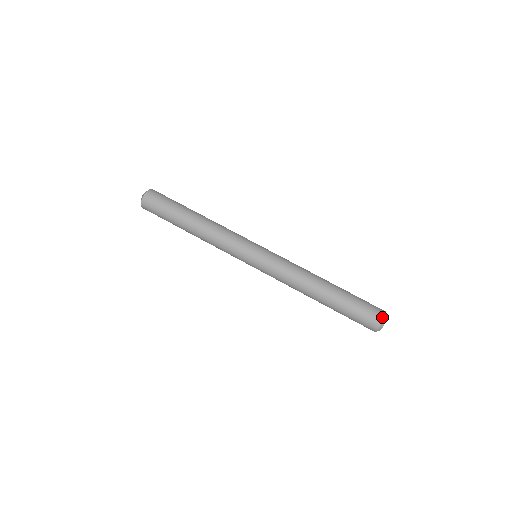
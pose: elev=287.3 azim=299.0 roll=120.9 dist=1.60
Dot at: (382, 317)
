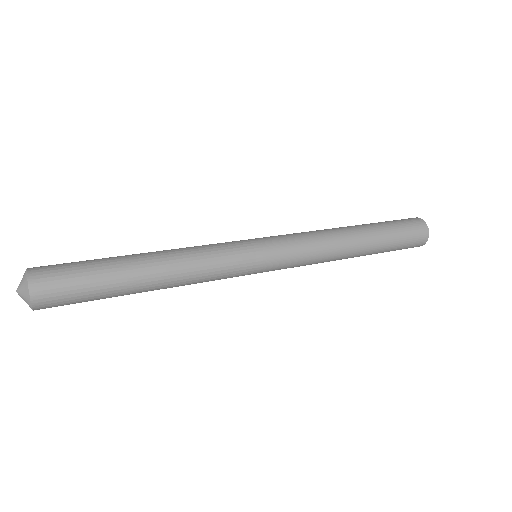
Dot at: (418, 218)
